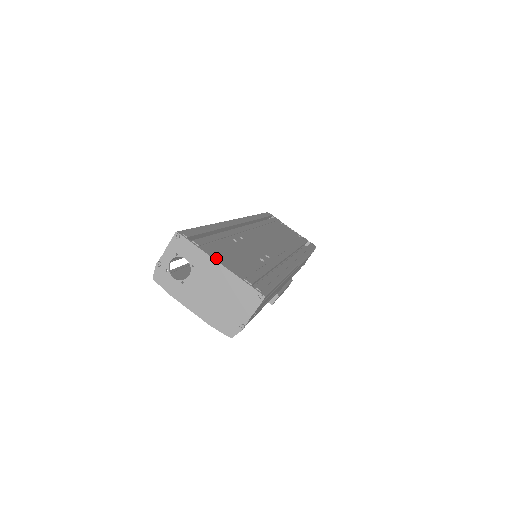
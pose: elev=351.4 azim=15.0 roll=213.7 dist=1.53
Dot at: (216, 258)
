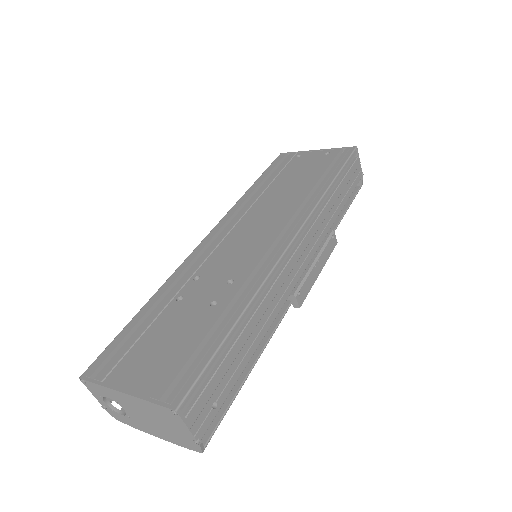
Dot at: (122, 384)
